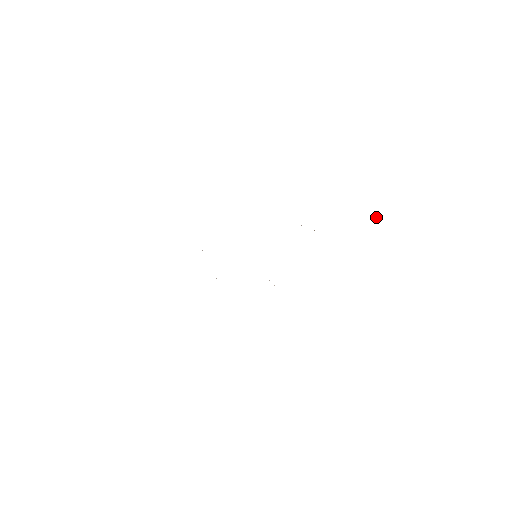
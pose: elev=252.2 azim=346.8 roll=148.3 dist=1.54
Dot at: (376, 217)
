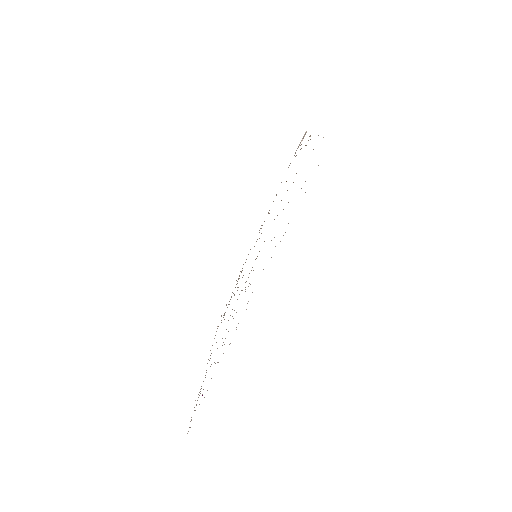
Dot at: (302, 138)
